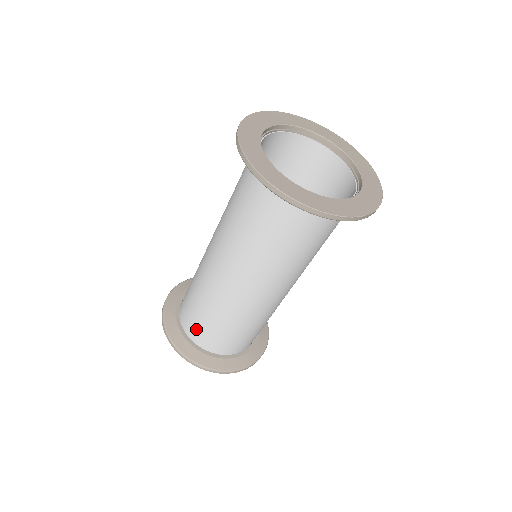
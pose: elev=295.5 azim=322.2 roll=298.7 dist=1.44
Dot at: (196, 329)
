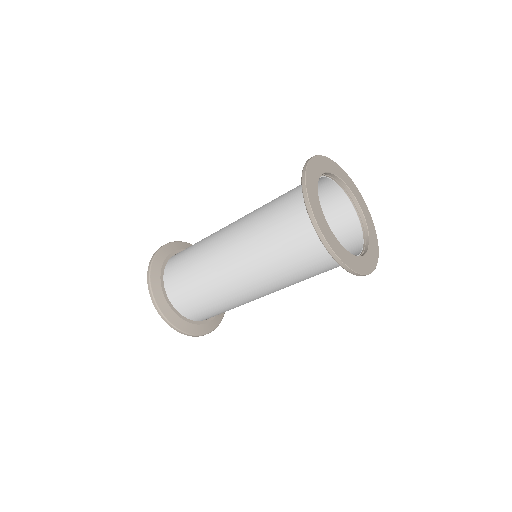
Dot at: (174, 278)
